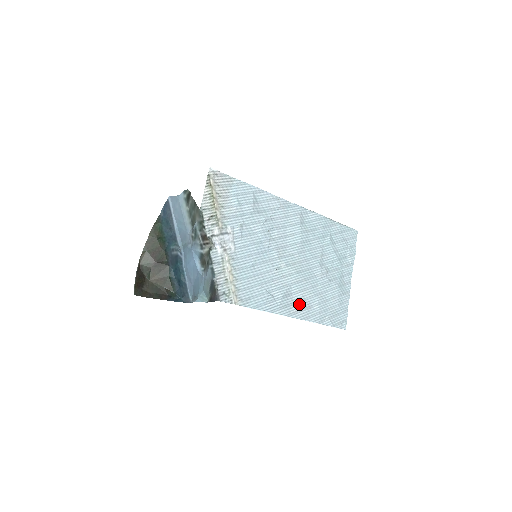
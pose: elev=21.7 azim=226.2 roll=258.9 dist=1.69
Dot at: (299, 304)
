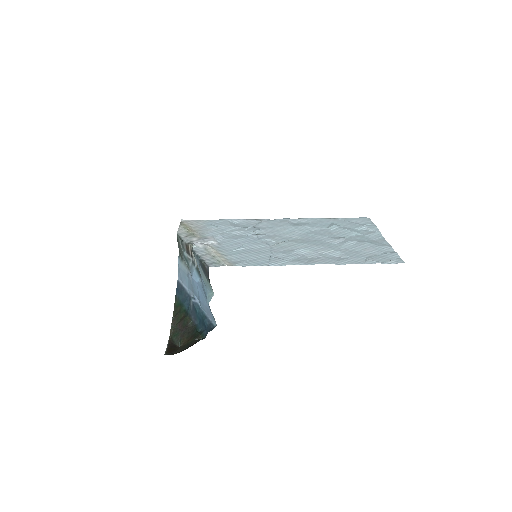
Dot at: (317, 258)
